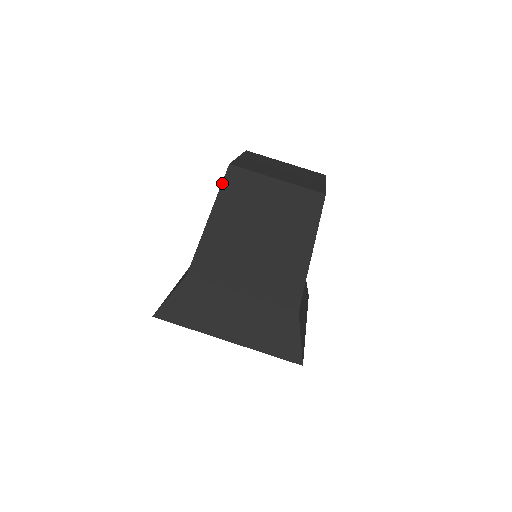
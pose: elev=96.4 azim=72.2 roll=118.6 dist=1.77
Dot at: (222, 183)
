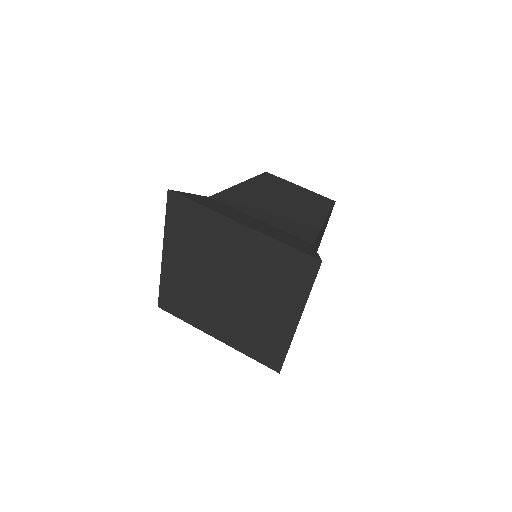
Dot at: (258, 175)
